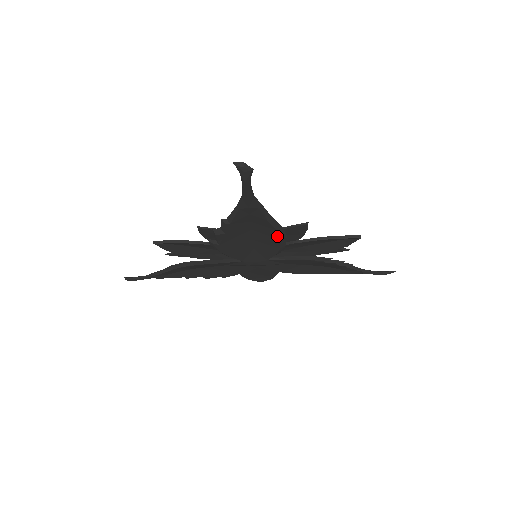
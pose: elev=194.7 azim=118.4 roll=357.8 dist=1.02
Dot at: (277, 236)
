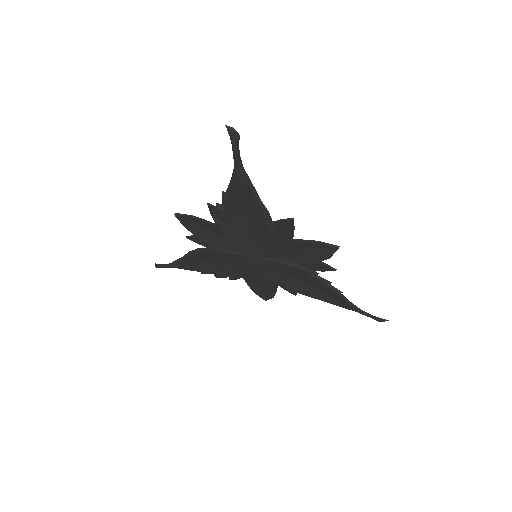
Dot at: (266, 224)
